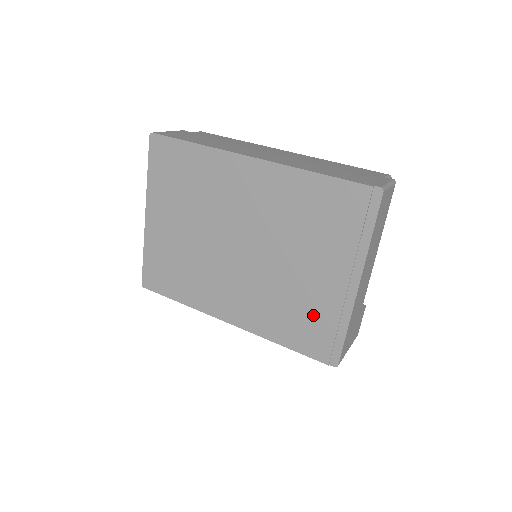
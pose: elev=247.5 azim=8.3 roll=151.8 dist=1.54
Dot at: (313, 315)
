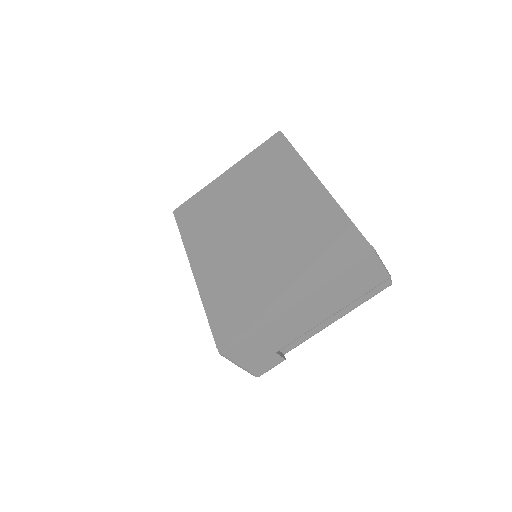
Dot at: (247, 304)
